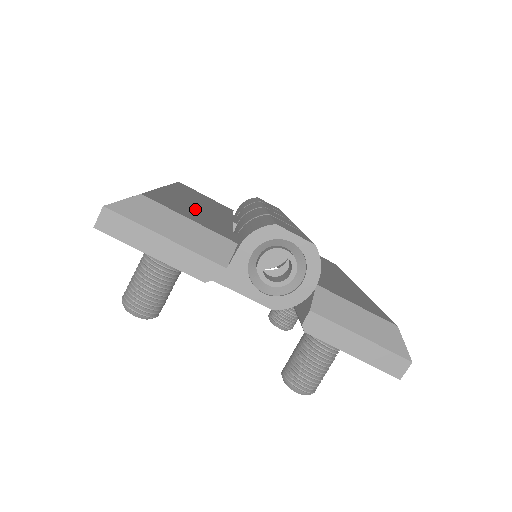
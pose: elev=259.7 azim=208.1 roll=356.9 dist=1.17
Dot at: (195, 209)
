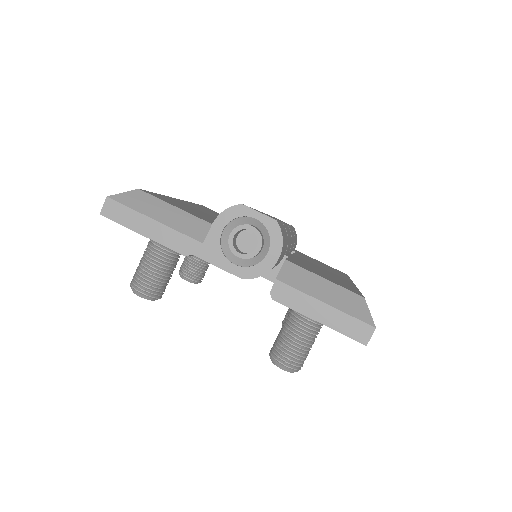
Dot at: (194, 210)
